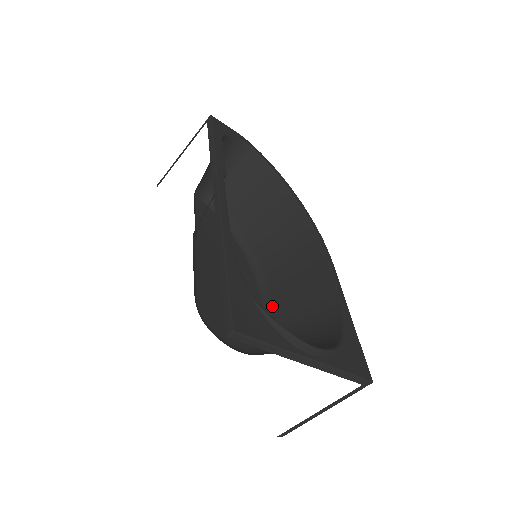
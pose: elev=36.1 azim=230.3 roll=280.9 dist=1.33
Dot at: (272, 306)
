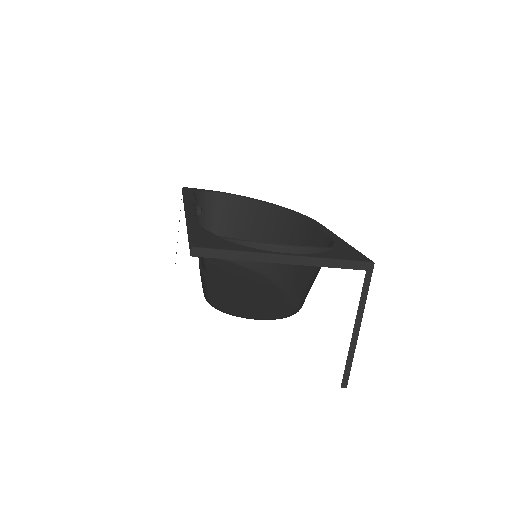
Dot at: (293, 291)
